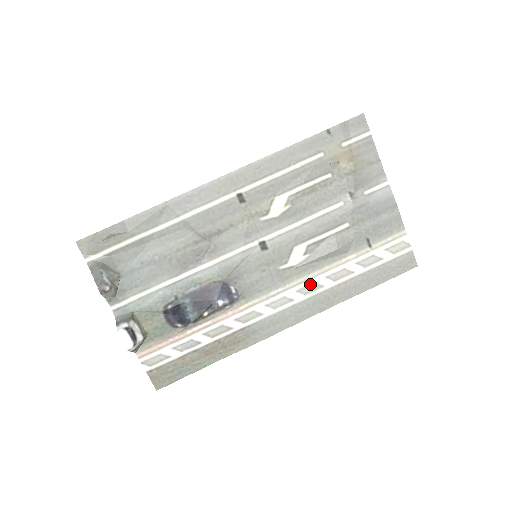
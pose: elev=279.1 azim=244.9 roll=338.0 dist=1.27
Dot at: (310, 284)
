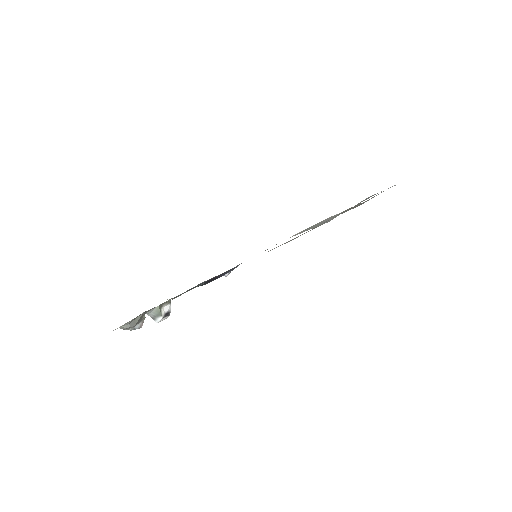
Dot at: occluded
